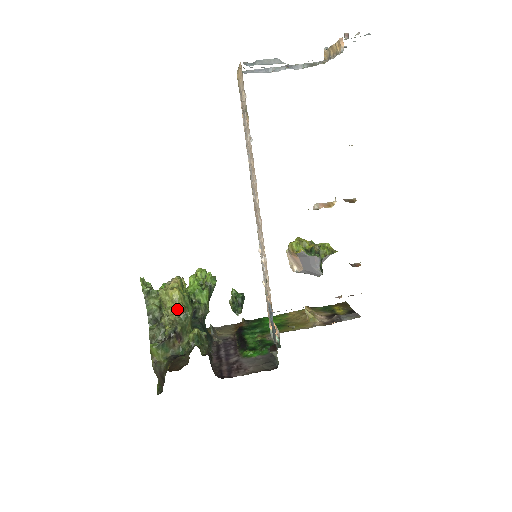
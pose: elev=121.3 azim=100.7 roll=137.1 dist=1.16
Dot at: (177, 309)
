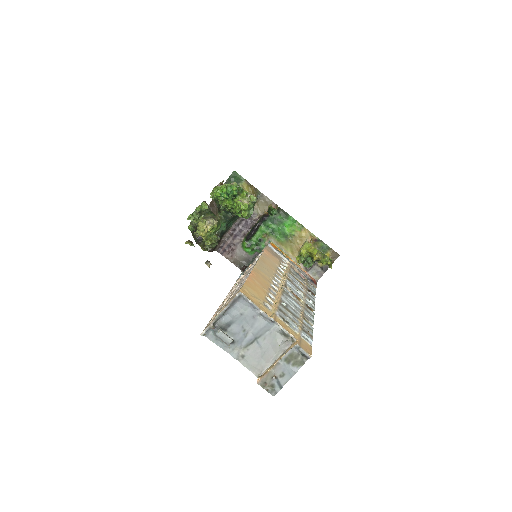
Dot at: occluded
